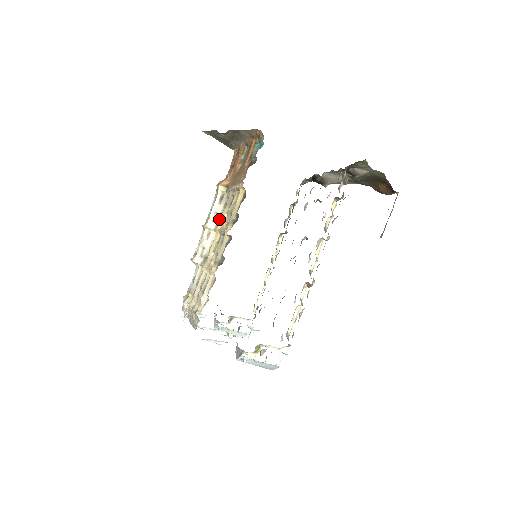
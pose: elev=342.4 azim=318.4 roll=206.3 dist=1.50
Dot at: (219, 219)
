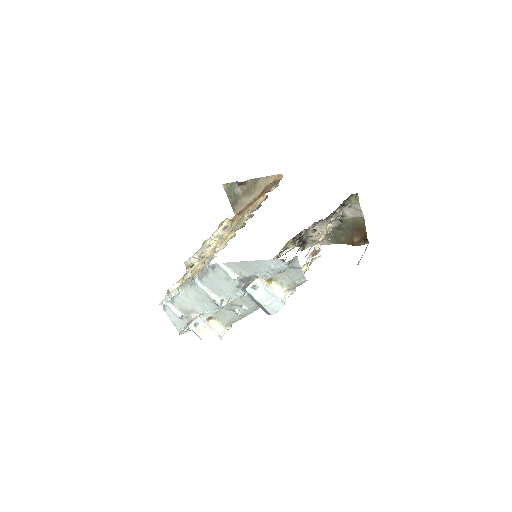
Dot at: occluded
